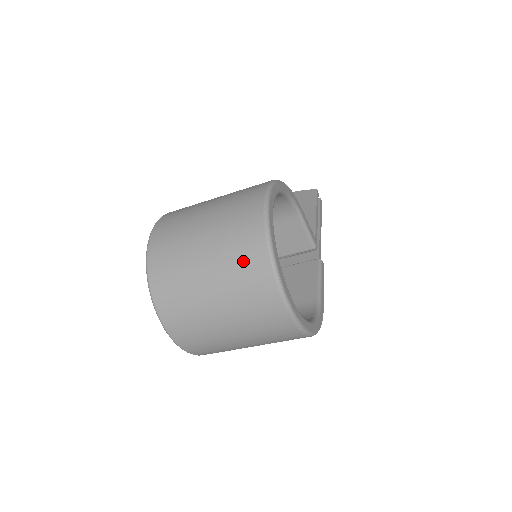
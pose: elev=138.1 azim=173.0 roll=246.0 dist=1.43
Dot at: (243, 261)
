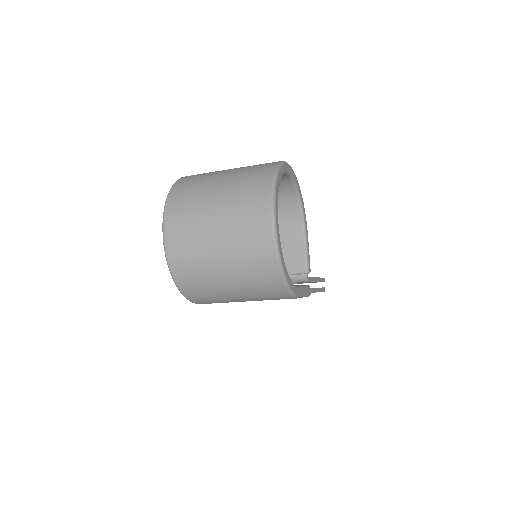
Dot at: (253, 175)
